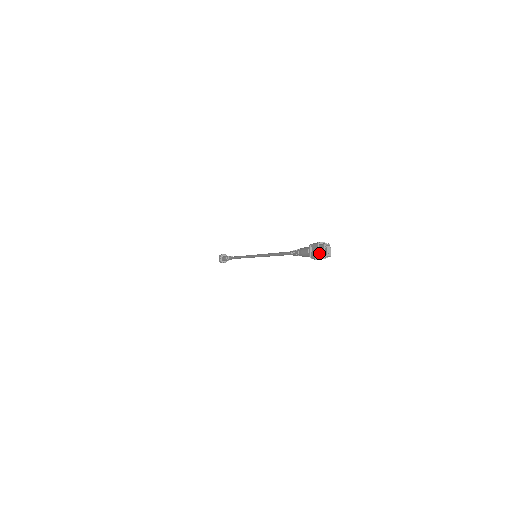
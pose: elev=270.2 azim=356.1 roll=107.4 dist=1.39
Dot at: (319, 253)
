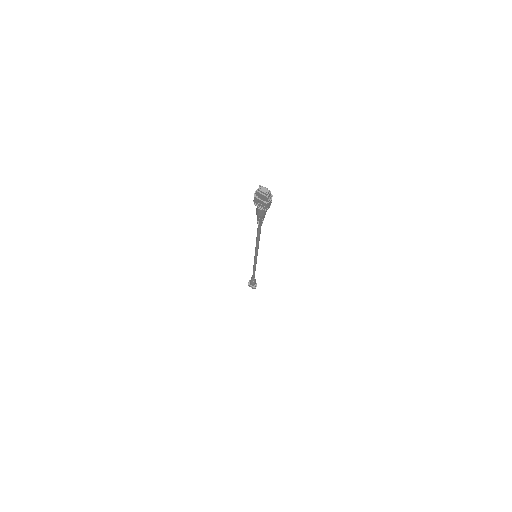
Dot at: (263, 200)
